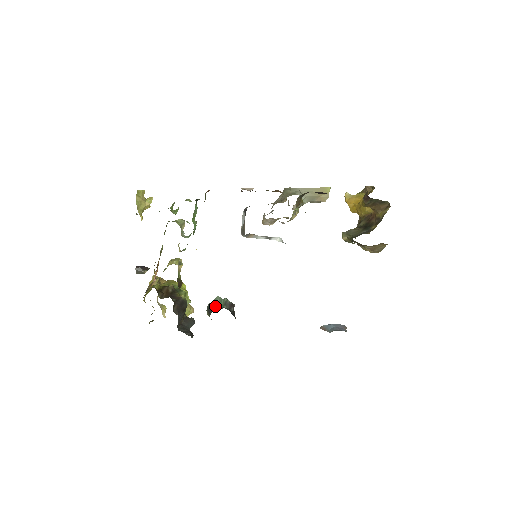
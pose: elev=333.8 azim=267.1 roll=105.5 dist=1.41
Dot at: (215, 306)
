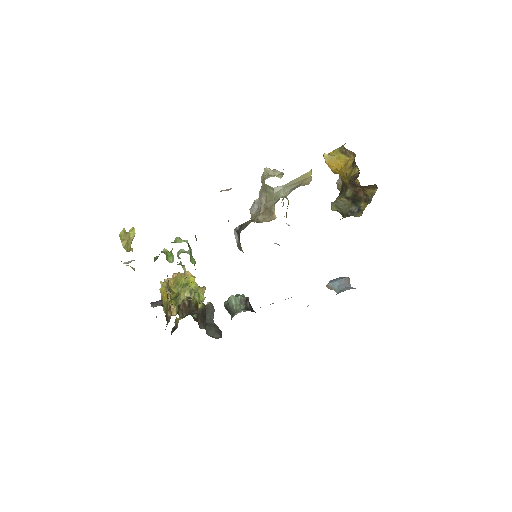
Dot at: (233, 308)
